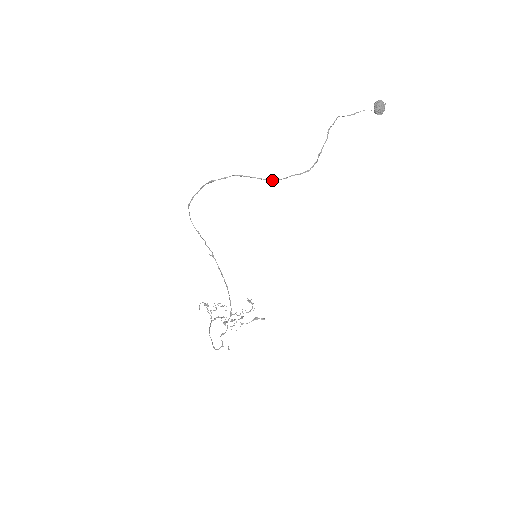
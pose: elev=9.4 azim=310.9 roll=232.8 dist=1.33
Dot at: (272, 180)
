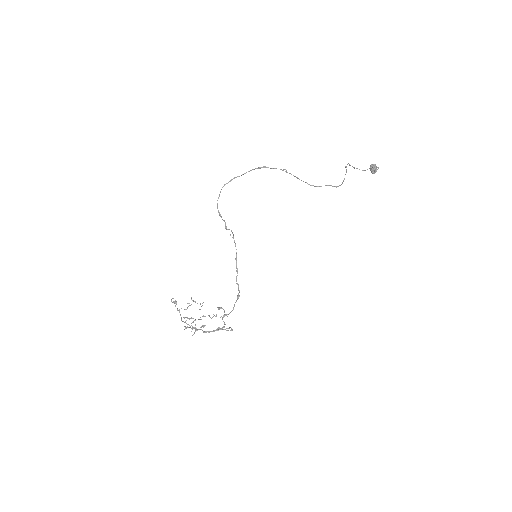
Dot at: occluded
